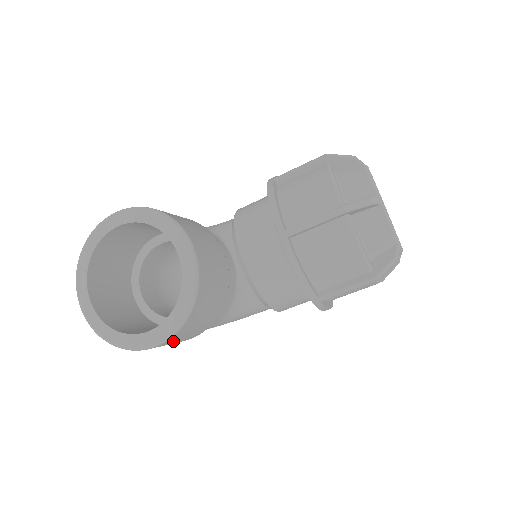
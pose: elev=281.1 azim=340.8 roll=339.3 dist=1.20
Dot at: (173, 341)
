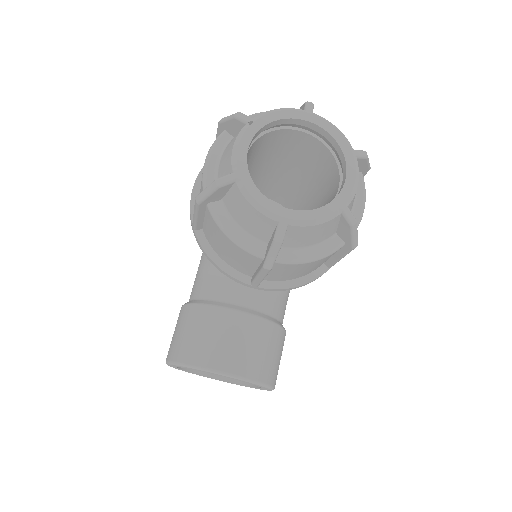
Dot at: occluded
